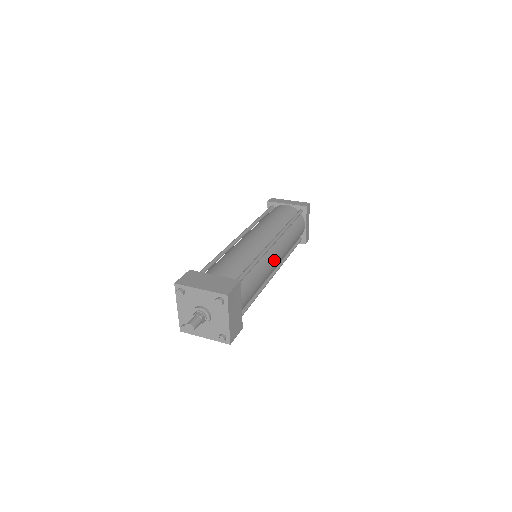
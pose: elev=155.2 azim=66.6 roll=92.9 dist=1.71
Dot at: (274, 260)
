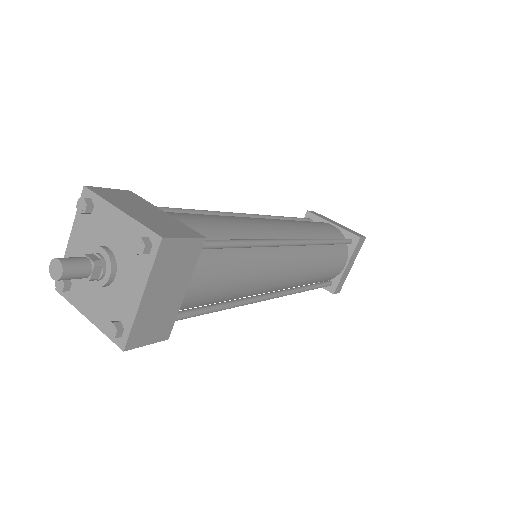
Dot at: (281, 270)
